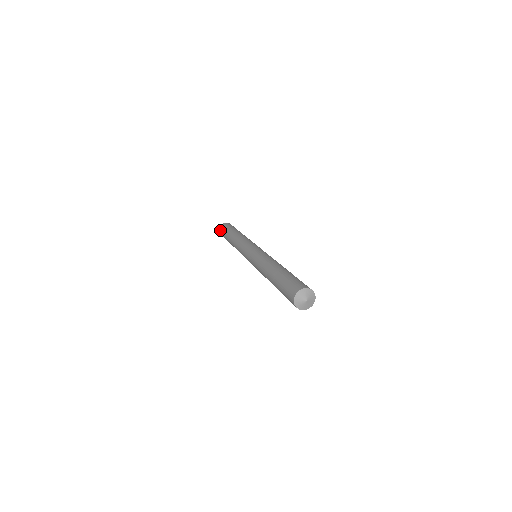
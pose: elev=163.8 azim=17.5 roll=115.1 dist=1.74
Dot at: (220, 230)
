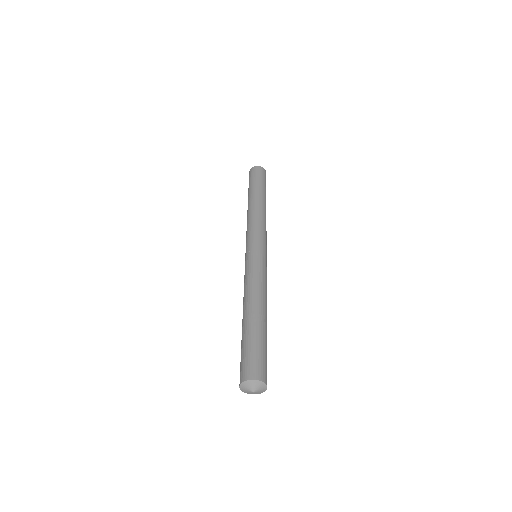
Dot at: occluded
